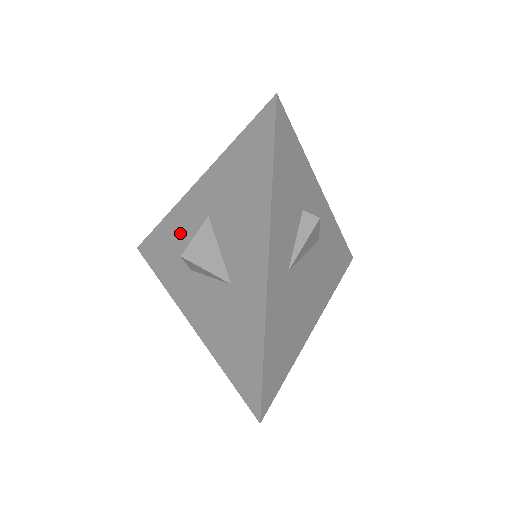
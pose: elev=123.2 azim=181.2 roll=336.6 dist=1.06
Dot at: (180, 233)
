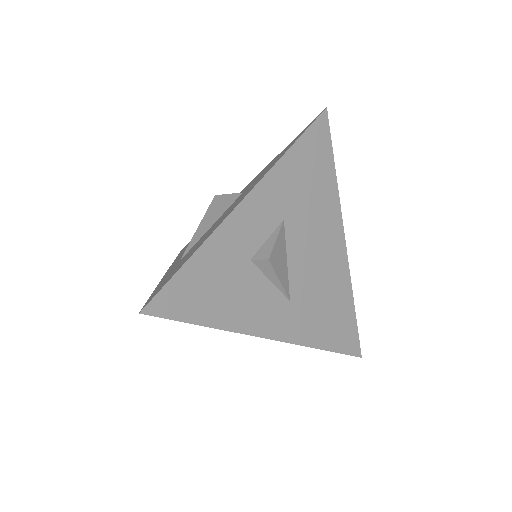
Dot at: occluded
